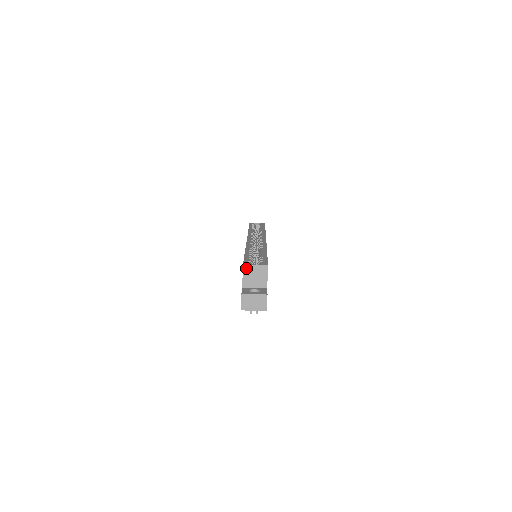
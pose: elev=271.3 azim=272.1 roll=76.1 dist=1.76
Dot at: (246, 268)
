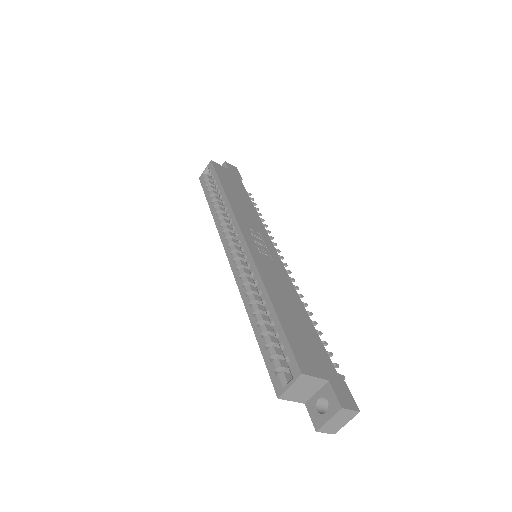
Dot at: (285, 396)
